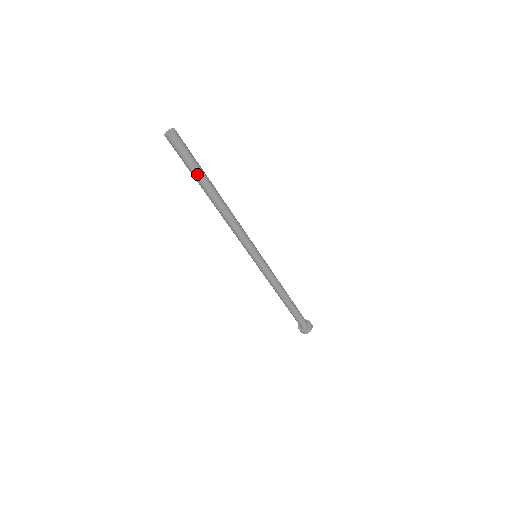
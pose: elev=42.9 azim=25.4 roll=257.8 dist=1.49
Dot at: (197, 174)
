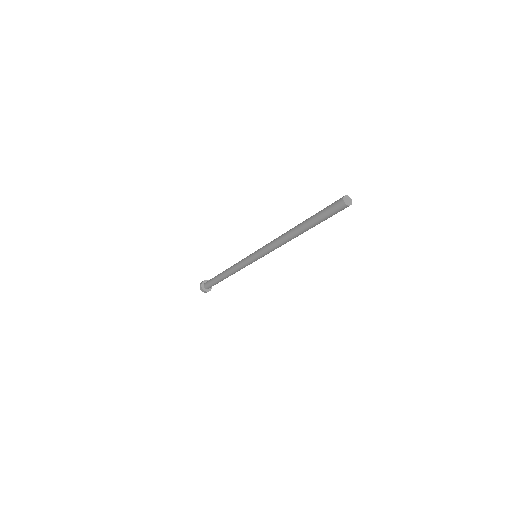
Dot at: occluded
